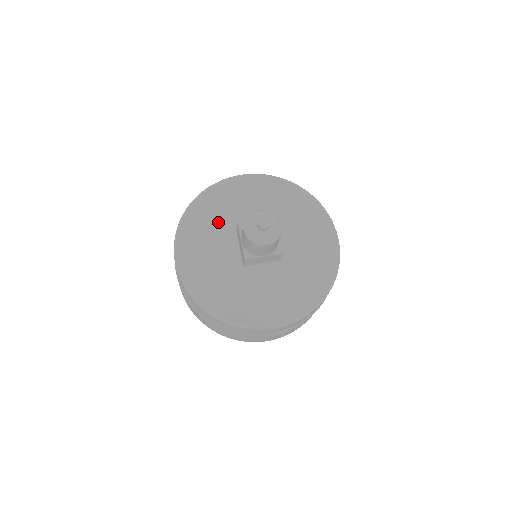
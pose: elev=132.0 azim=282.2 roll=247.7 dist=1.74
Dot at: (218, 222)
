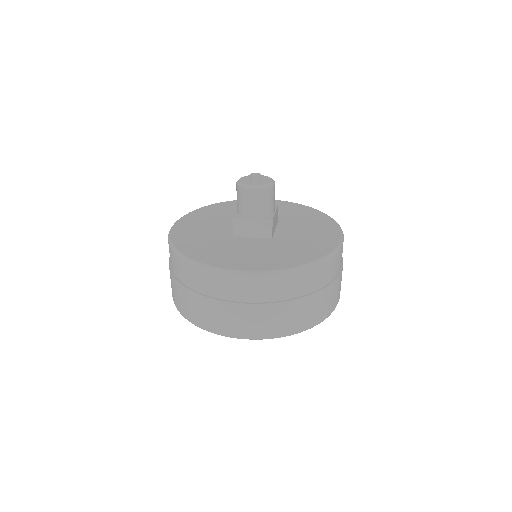
Dot at: (228, 214)
